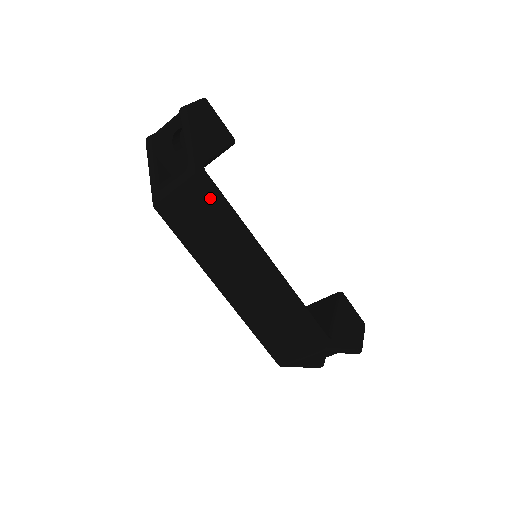
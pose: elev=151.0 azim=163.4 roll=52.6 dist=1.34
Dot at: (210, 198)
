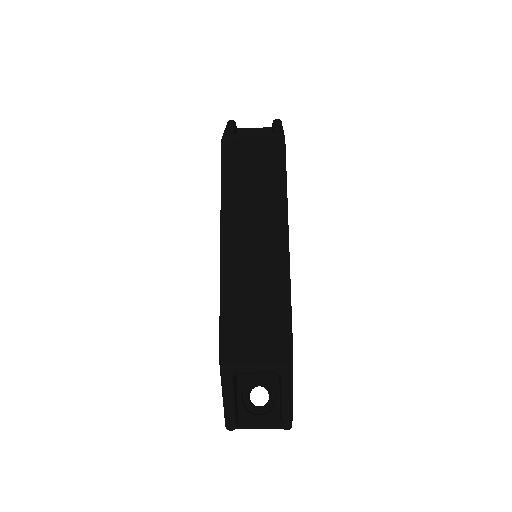
Dot at: (282, 157)
